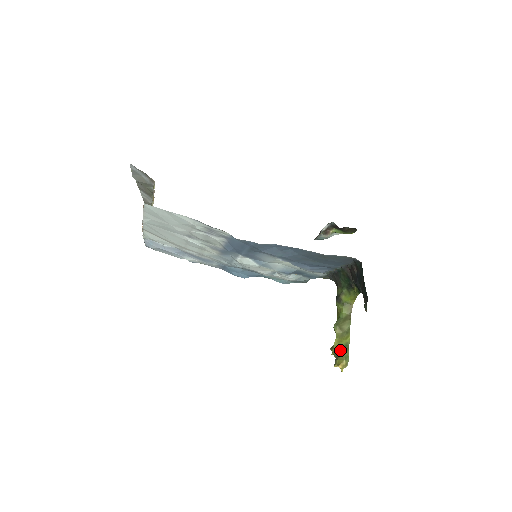
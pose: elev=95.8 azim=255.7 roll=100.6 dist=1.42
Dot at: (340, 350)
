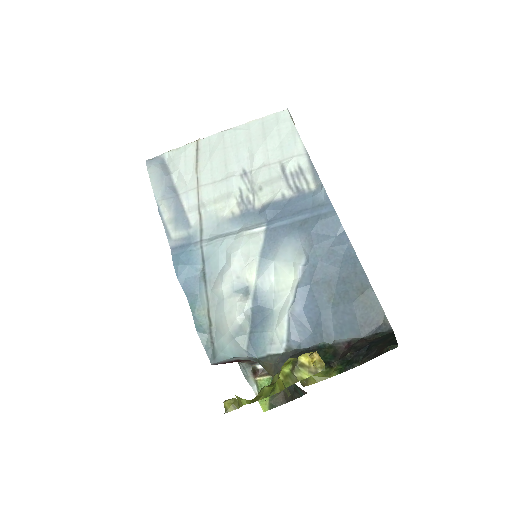
Dot at: occluded
